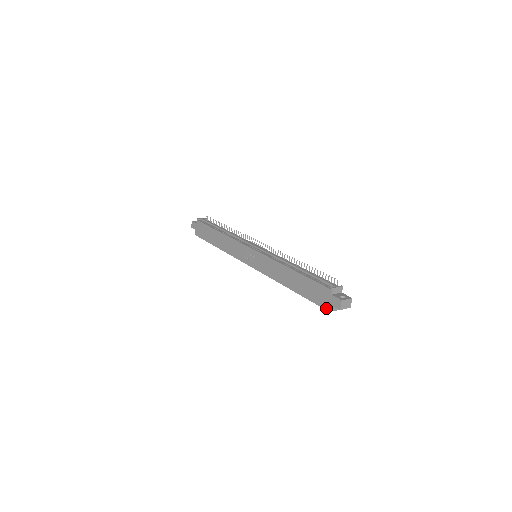
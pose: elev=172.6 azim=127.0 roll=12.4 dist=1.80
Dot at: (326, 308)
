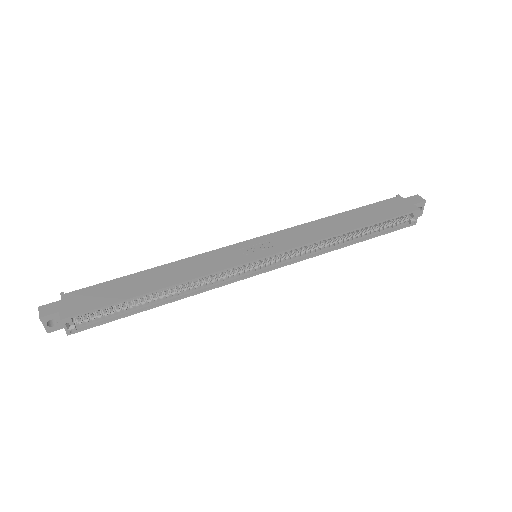
Dot at: (413, 209)
